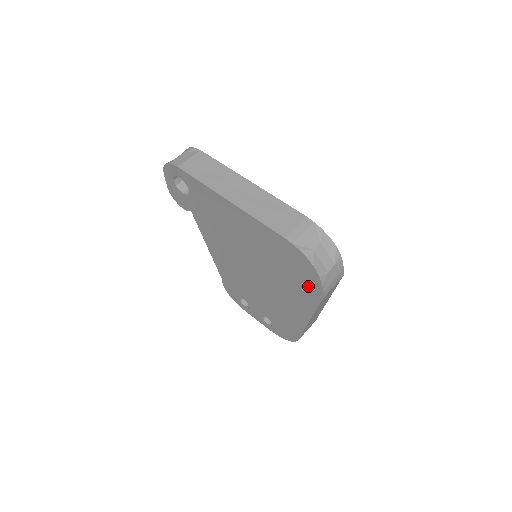
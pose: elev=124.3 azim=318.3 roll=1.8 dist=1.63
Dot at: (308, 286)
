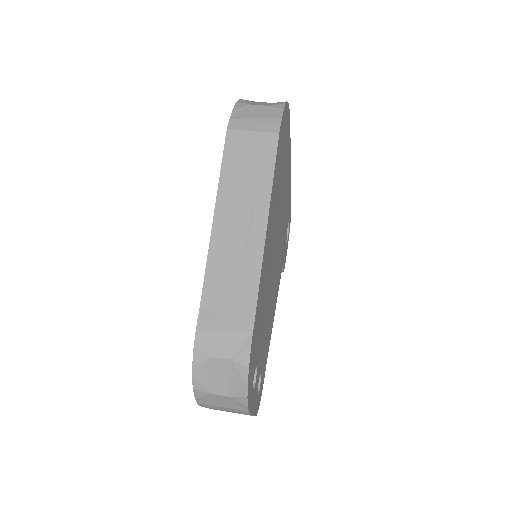
Dot at: occluded
